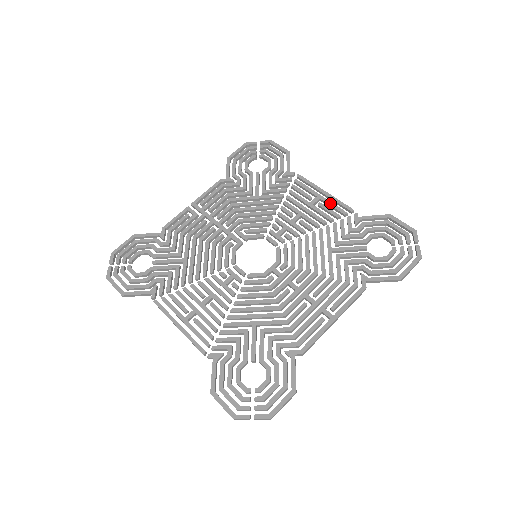
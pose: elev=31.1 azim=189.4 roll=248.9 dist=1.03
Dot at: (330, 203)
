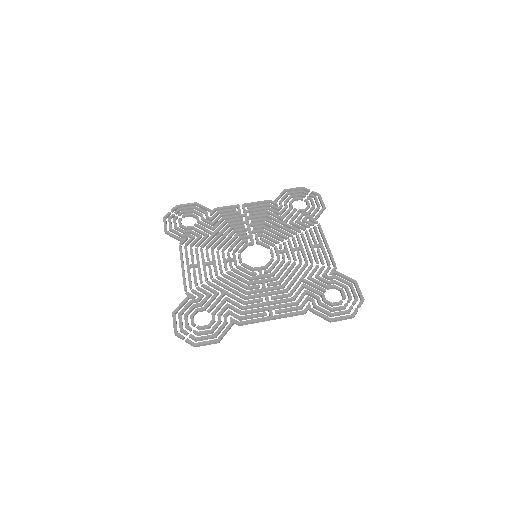
Dot at: (325, 252)
